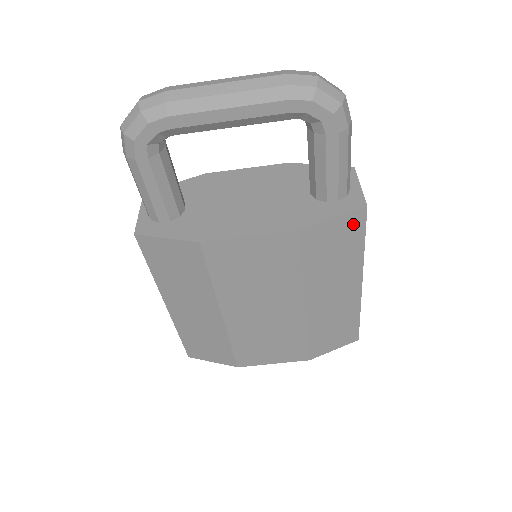
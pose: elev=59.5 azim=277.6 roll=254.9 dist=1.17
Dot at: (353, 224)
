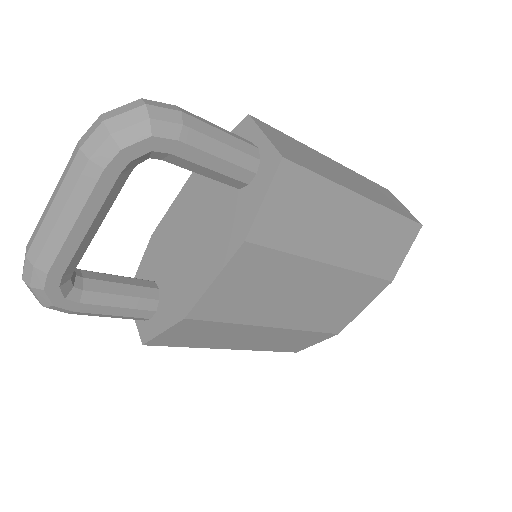
Dot at: (289, 181)
